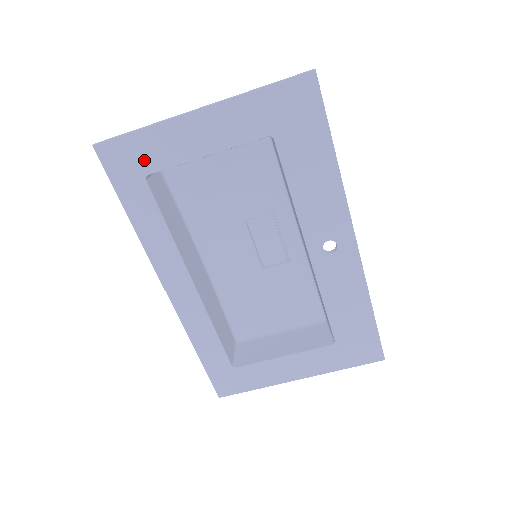
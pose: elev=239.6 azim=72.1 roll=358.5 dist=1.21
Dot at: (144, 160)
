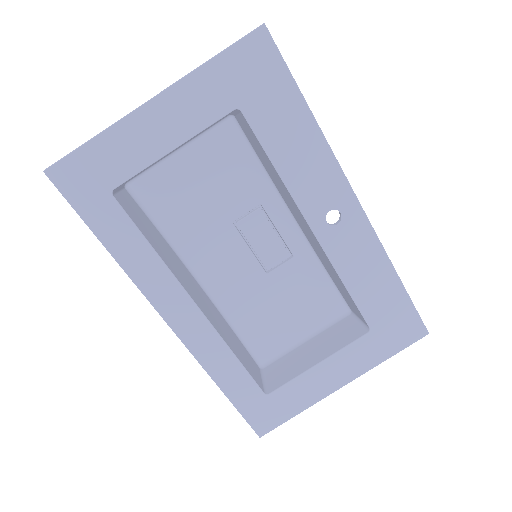
Dot at: (105, 173)
